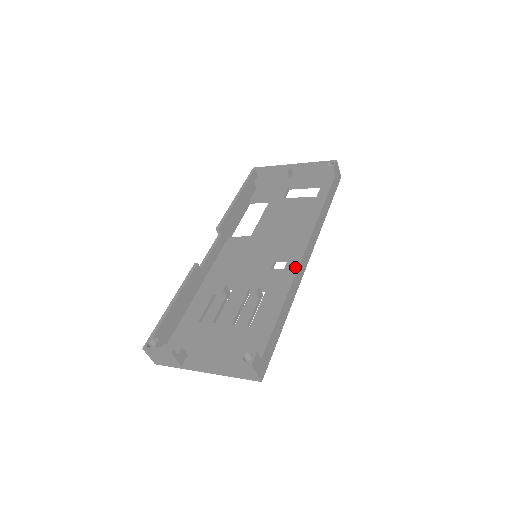
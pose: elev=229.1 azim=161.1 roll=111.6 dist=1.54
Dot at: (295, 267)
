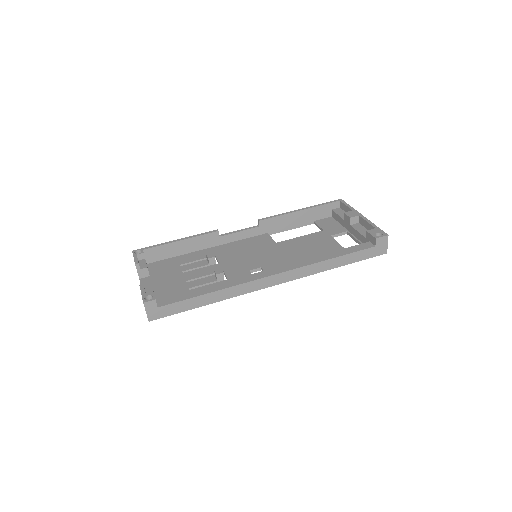
Dot at: (252, 279)
